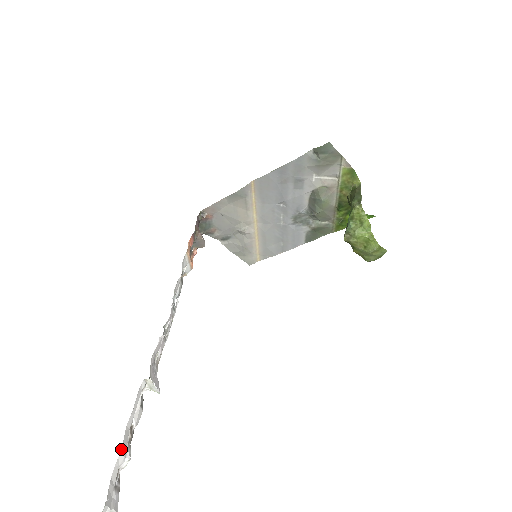
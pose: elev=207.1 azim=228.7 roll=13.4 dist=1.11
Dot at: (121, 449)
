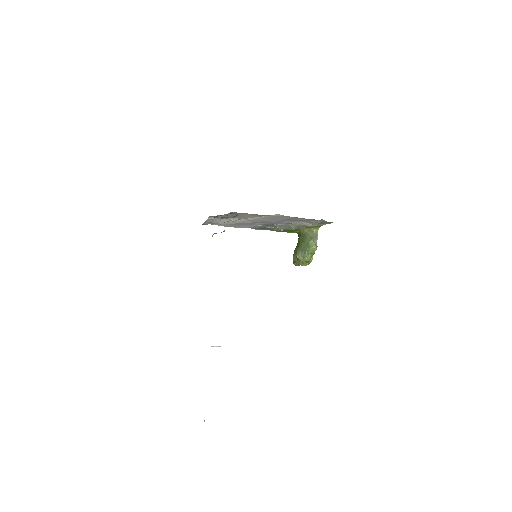
Dot at: occluded
